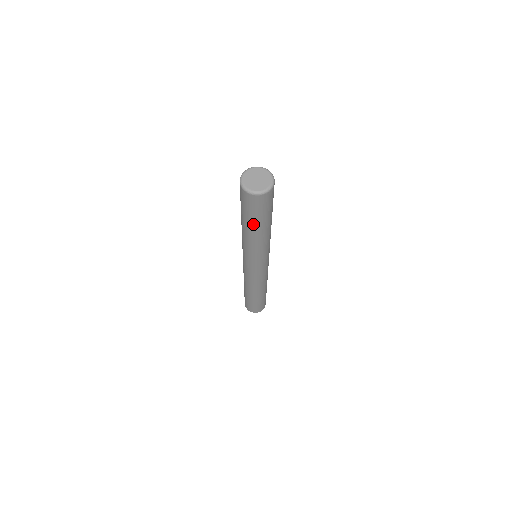
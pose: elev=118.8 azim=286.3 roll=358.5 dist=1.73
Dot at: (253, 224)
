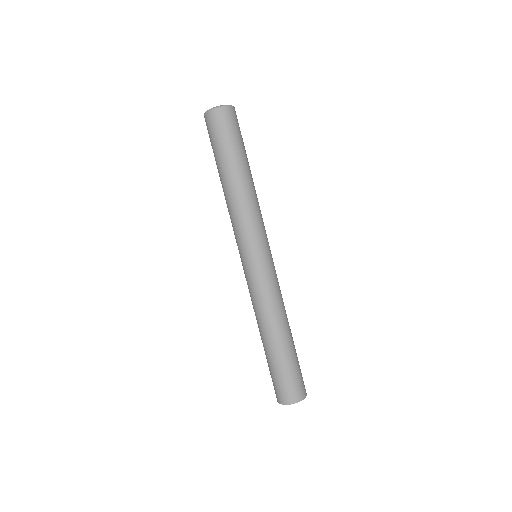
Dot at: (231, 160)
